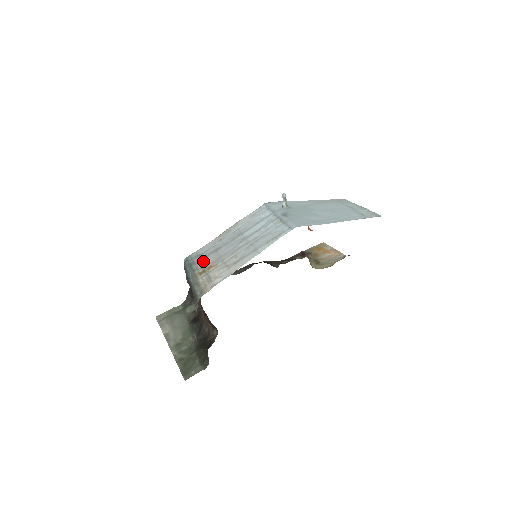
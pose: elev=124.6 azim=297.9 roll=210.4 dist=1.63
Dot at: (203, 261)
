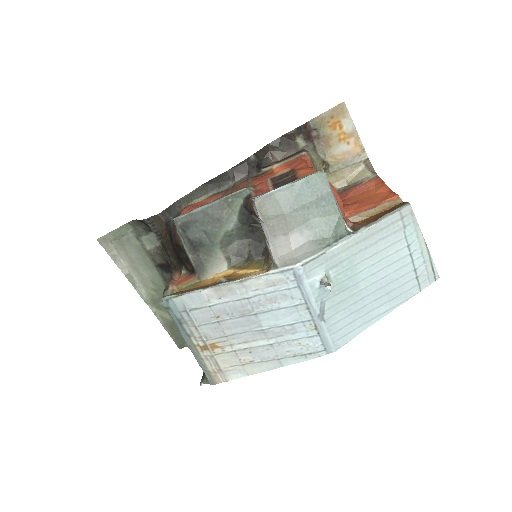
Dot at: (200, 329)
